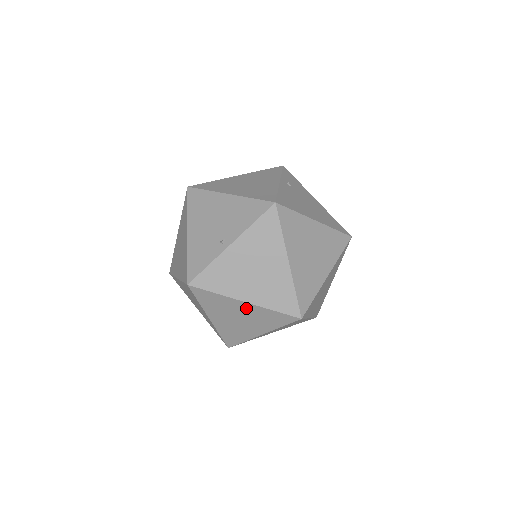
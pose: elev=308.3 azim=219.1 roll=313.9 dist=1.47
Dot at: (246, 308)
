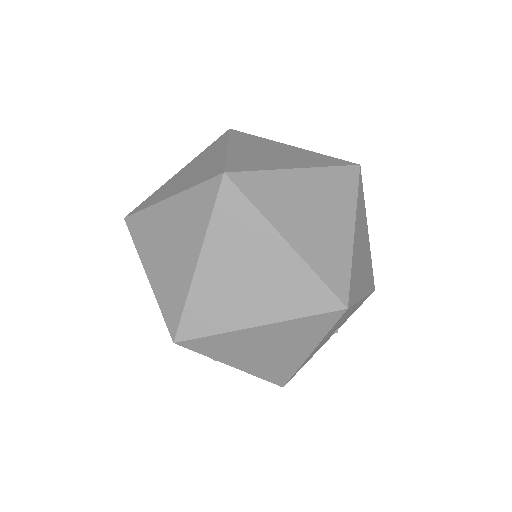
Dot at: (171, 211)
